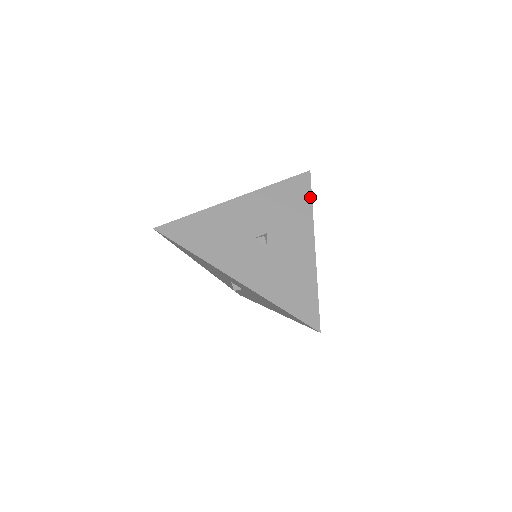
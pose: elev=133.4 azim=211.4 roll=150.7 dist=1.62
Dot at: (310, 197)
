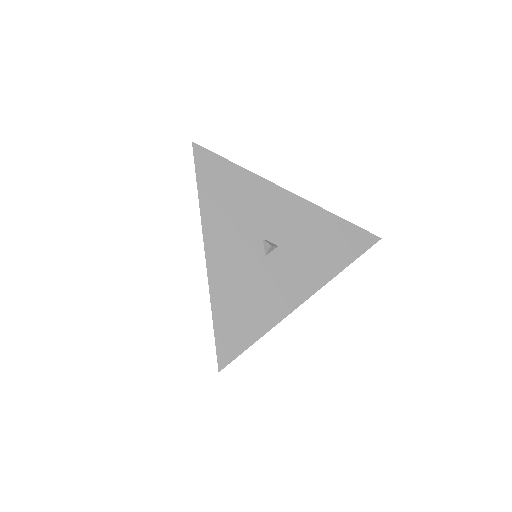
Dot at: (353, 259)
